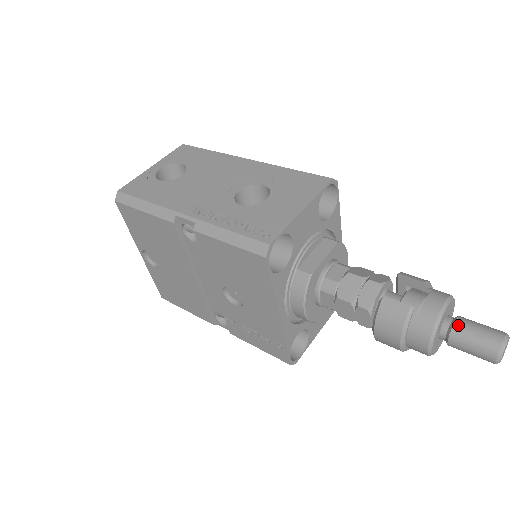
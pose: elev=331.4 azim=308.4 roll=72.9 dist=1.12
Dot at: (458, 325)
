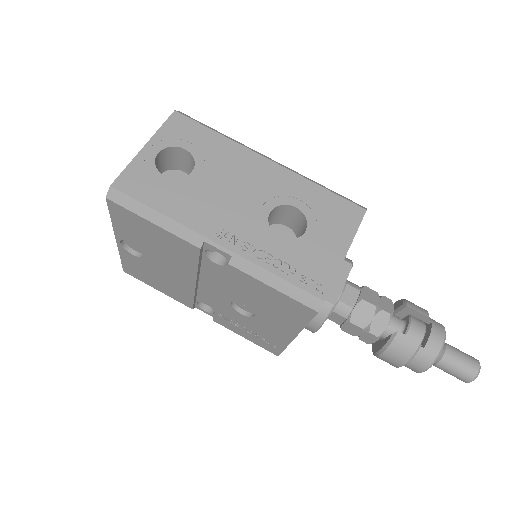
Dot at: (448, 355)
